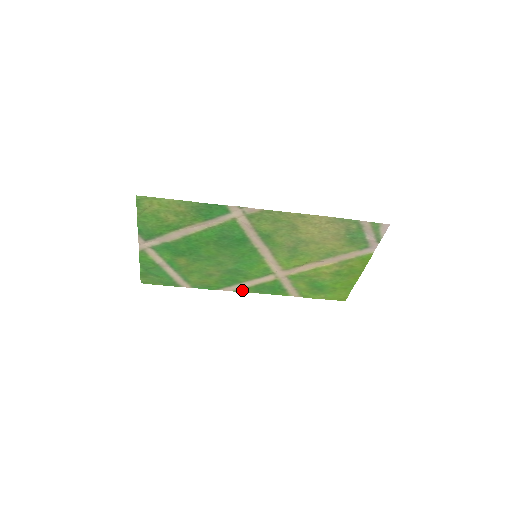
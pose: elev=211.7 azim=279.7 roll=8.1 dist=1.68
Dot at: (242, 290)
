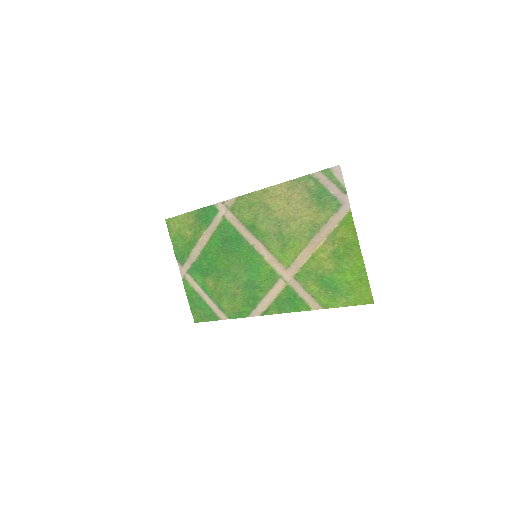
Dot at: (267, 312)
